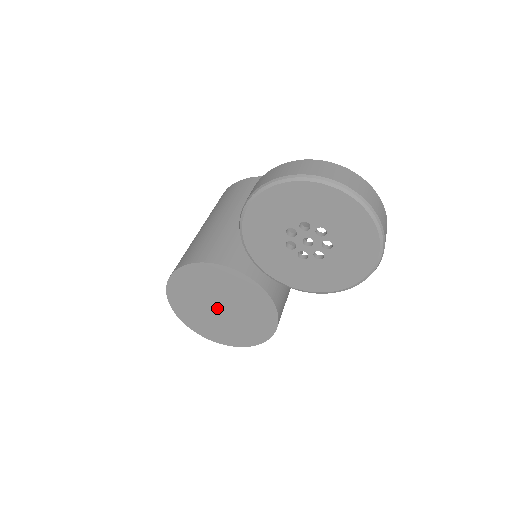
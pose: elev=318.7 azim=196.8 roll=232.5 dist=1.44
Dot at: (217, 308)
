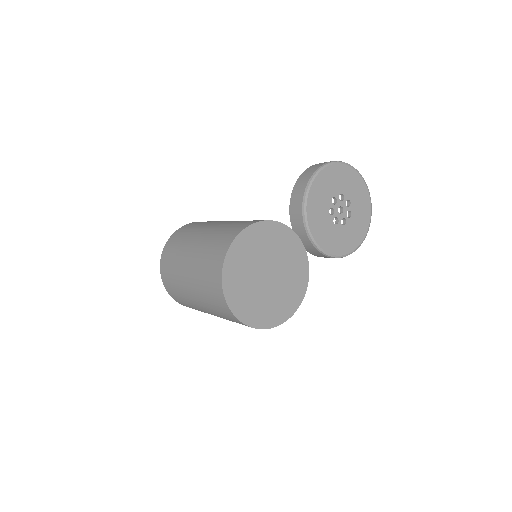
Dot at: (265, 275)
